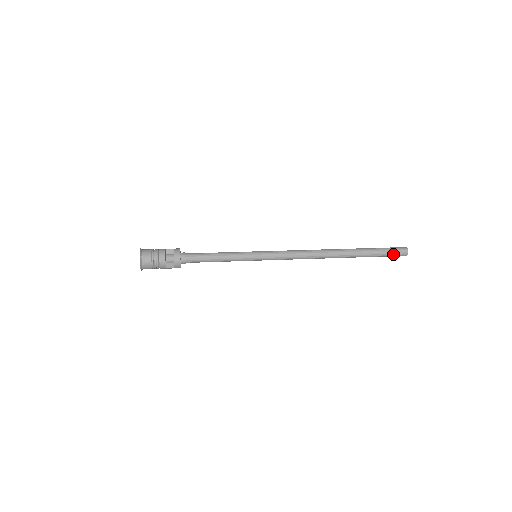
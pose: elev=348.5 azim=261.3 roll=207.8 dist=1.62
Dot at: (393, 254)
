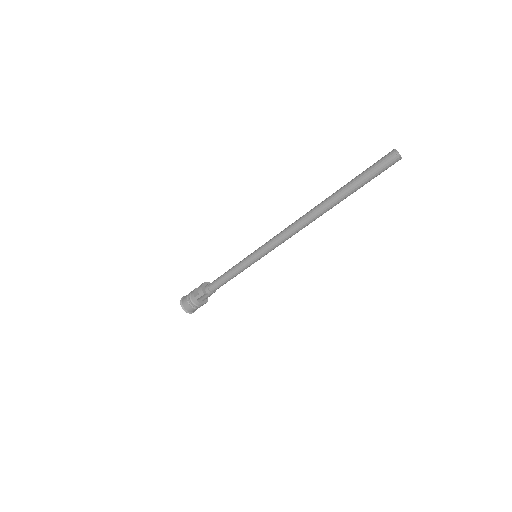
Dot at: (377, 164)
